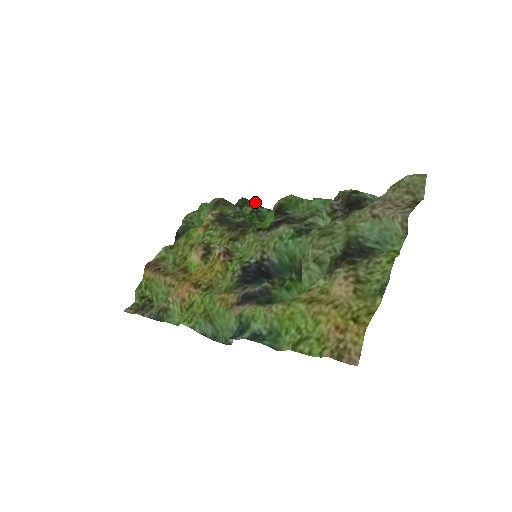
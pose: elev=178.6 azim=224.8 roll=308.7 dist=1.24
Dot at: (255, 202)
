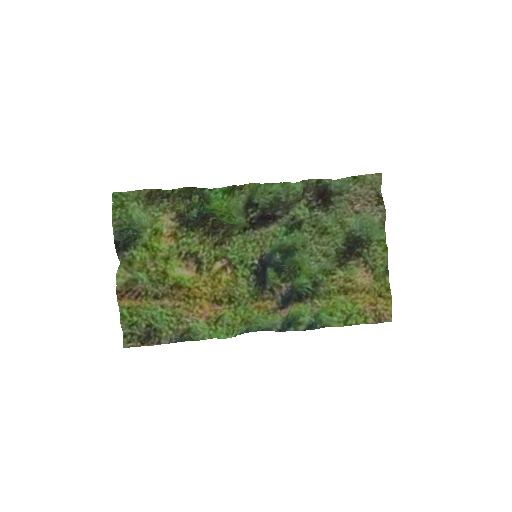
Dot at: (199, 188)
